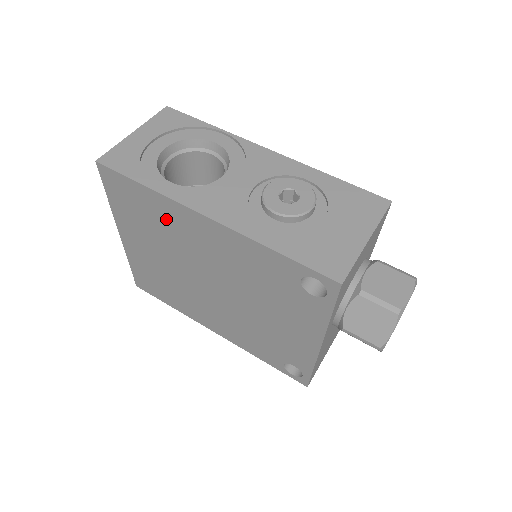
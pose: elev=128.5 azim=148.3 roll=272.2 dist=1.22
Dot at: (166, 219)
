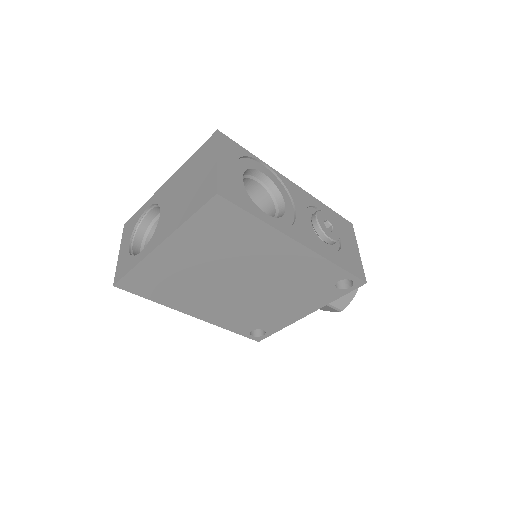
Dot at: (252, 241)
